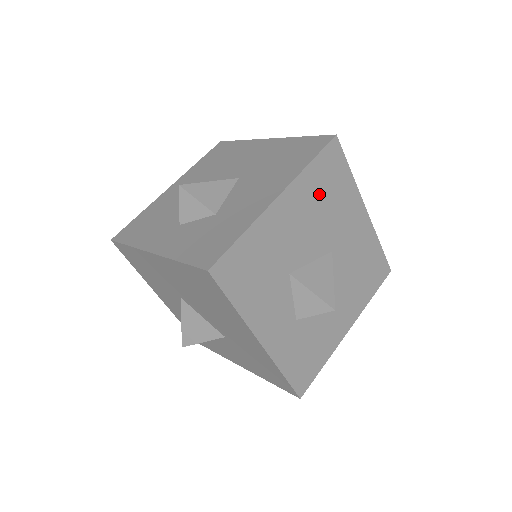
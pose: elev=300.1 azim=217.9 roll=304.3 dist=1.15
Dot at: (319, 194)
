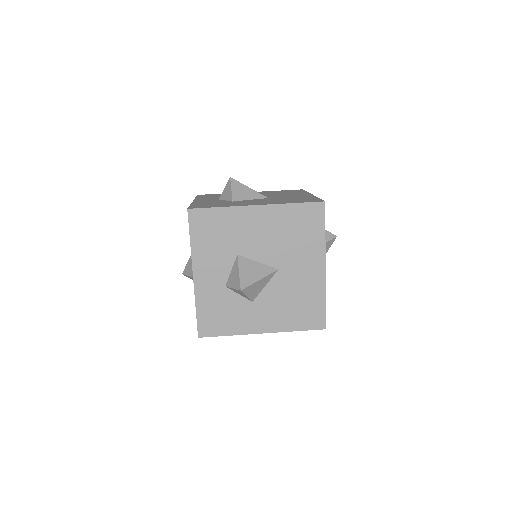
Dot at: (289, 226)
